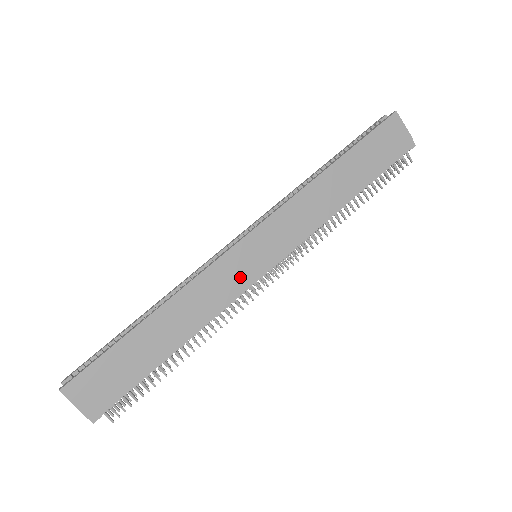
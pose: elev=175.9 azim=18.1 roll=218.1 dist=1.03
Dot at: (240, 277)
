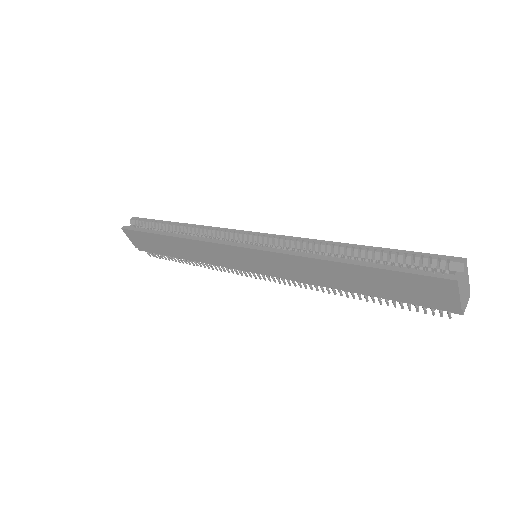
Dot at: (232, 262)
